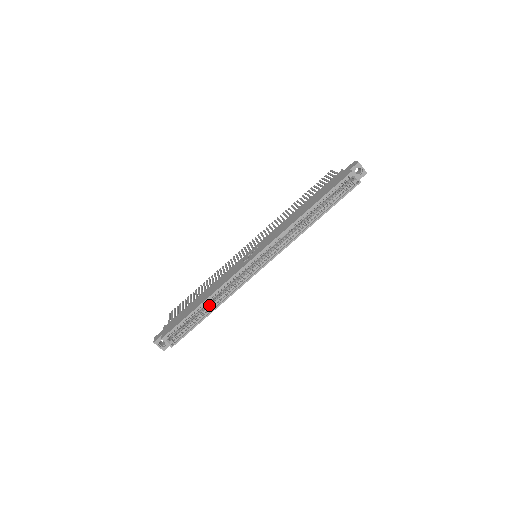
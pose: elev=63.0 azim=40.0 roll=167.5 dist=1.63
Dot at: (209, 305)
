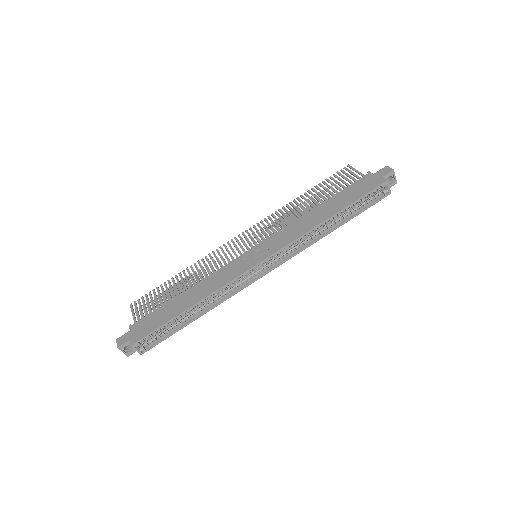
Dot at: (195, 309)
